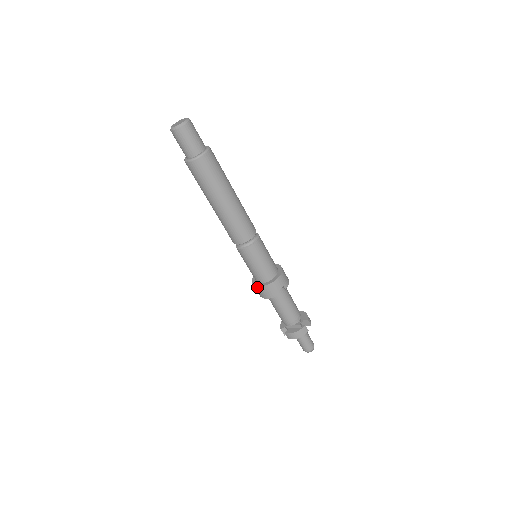
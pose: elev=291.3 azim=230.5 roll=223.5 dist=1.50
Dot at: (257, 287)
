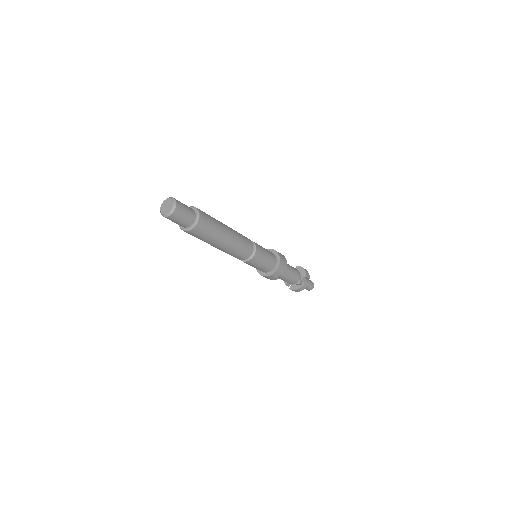
Dot at: (261, 275)
